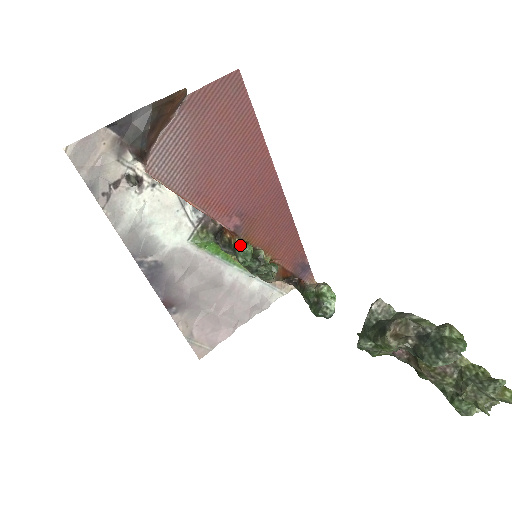
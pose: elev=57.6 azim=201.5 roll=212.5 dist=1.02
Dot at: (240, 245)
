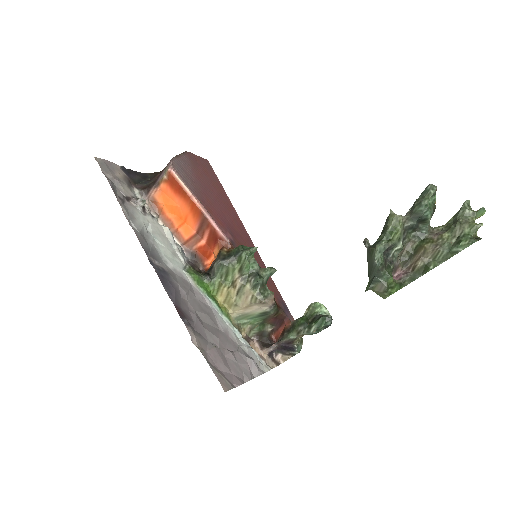
Dot at: (242, 245)
